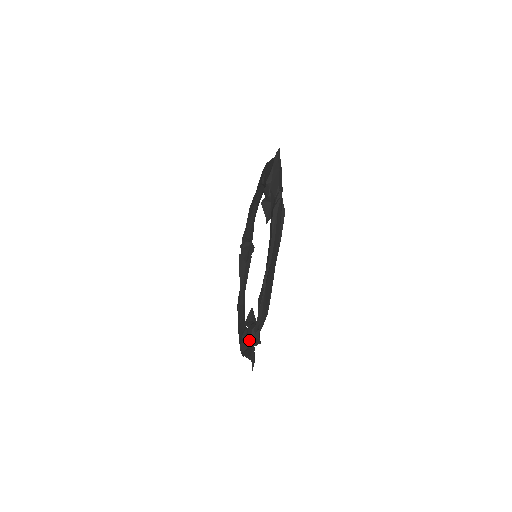
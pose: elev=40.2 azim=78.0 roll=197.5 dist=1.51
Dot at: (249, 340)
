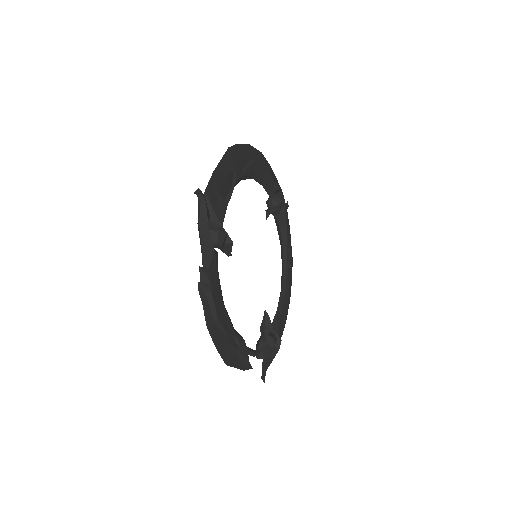
Dot at: (257, 358)
